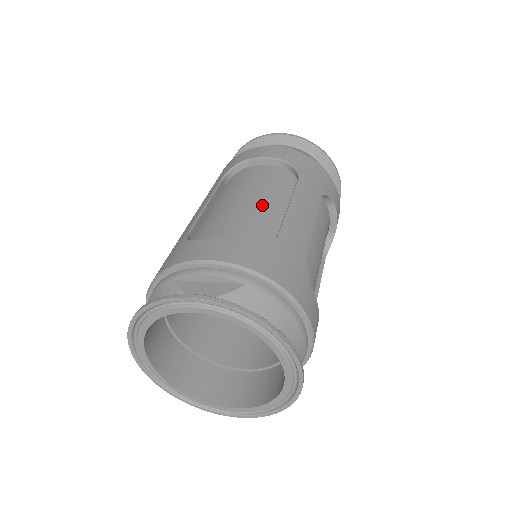
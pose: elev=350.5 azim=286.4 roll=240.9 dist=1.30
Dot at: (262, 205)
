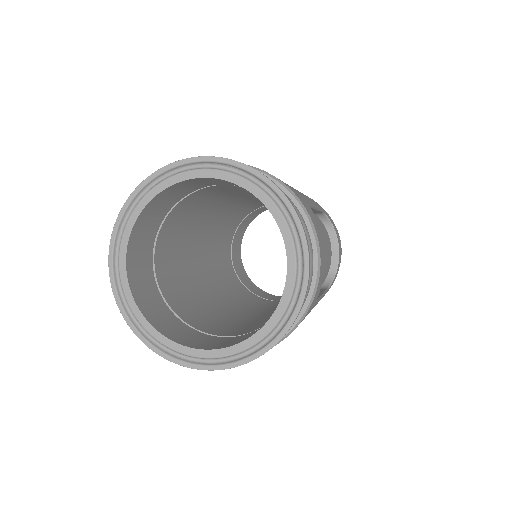
Dot at: occluded
